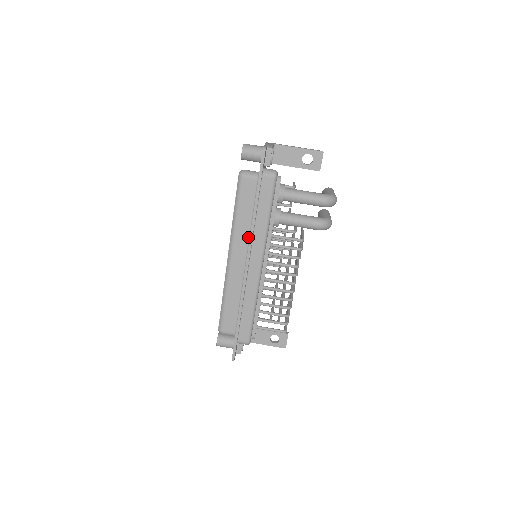
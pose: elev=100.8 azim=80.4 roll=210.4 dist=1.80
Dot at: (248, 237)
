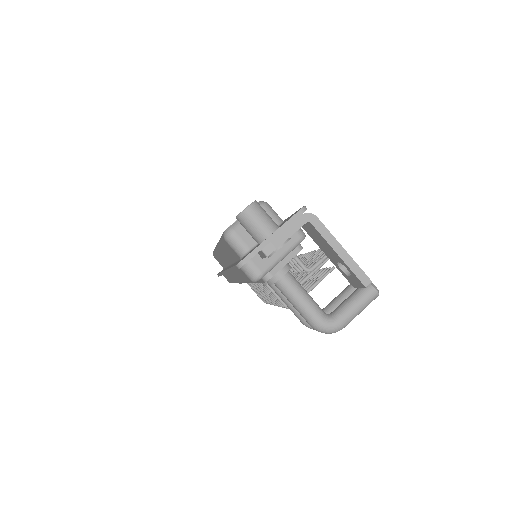
Dot at: occluded
